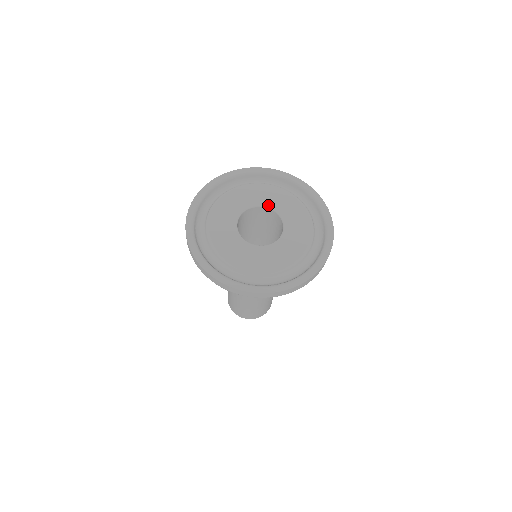
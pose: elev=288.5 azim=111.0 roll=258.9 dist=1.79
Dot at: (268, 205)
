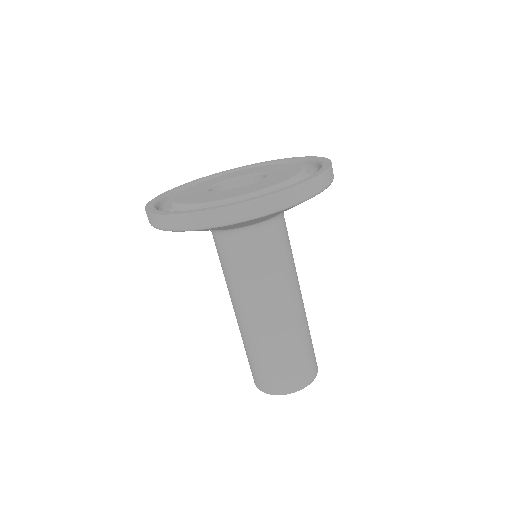
Dot at: (229, 178)
